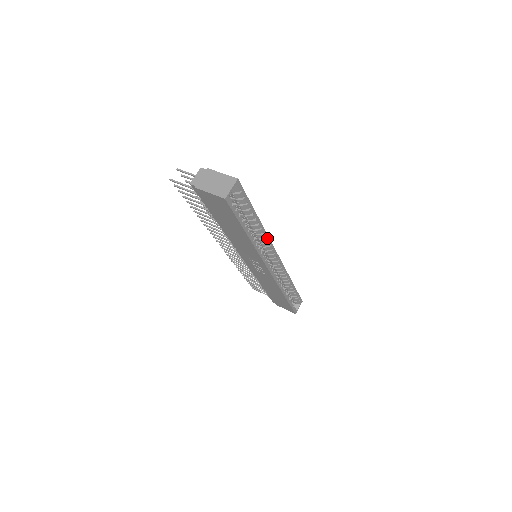
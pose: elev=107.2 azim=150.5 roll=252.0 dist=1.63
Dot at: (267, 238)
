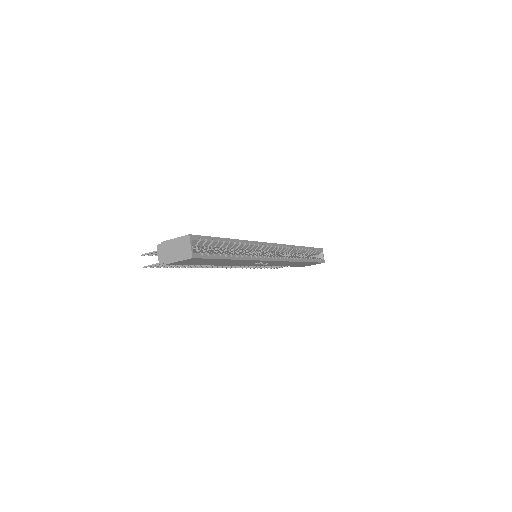
Dot at: (251, 243)
